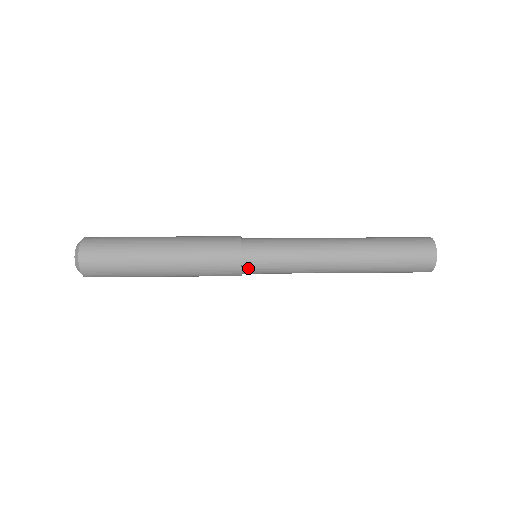
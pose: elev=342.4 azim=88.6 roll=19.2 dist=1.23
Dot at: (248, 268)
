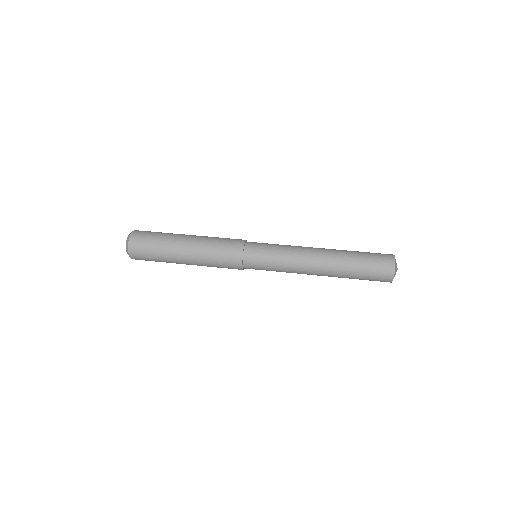
Dot at: (248, 267)
